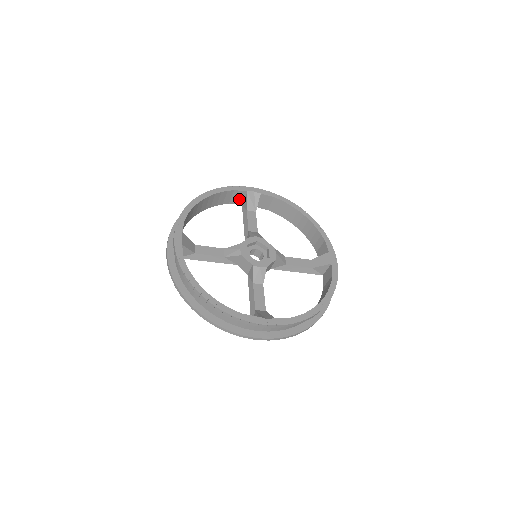
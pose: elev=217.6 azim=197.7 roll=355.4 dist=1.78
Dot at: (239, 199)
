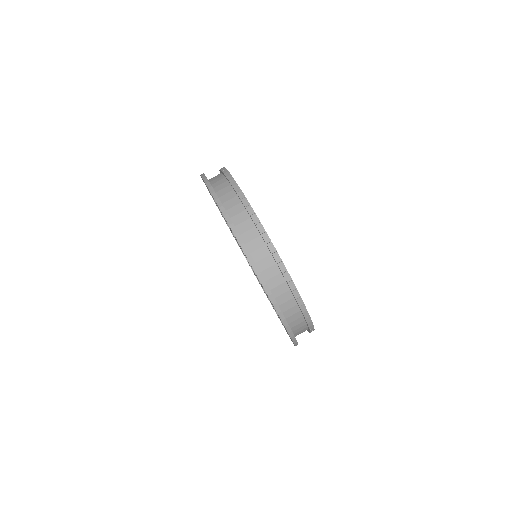
Dot at: occluded
